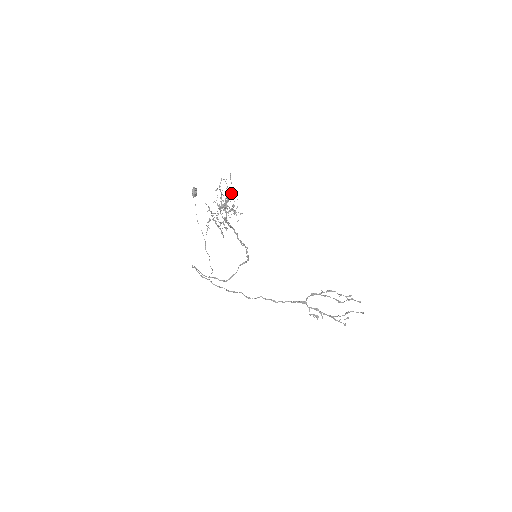
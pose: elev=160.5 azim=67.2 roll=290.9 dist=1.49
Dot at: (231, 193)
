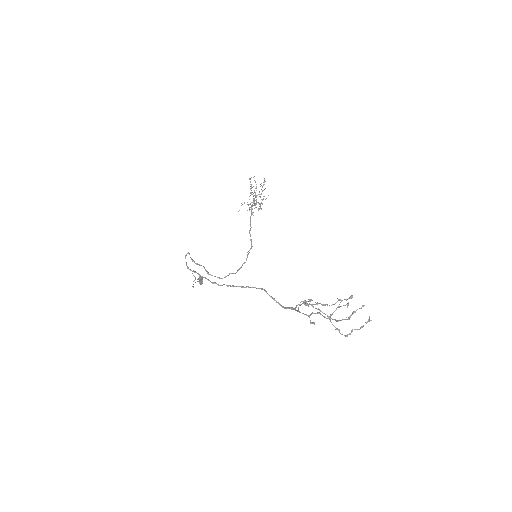
Dot at: occluded
